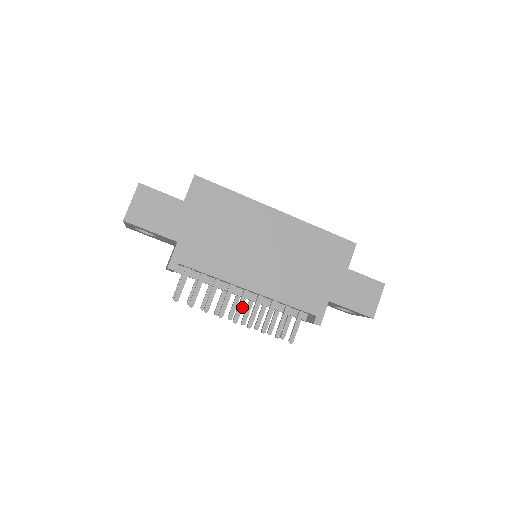
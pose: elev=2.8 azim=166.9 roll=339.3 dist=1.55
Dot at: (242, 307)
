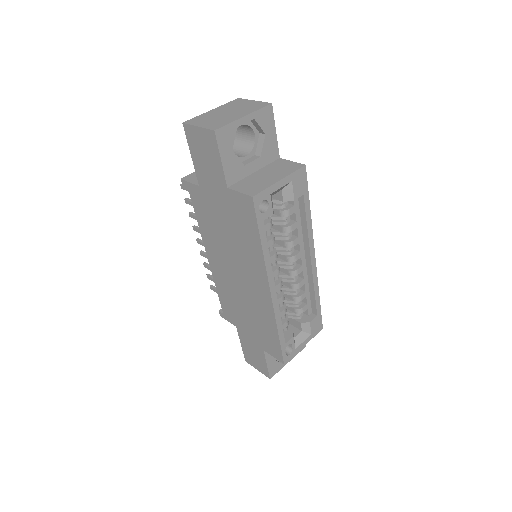
Dot at: occluded
